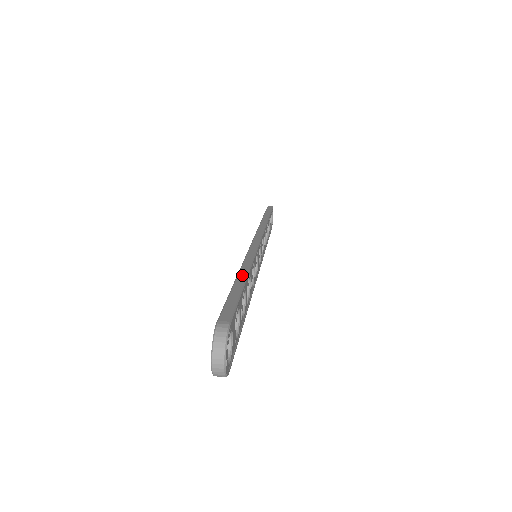
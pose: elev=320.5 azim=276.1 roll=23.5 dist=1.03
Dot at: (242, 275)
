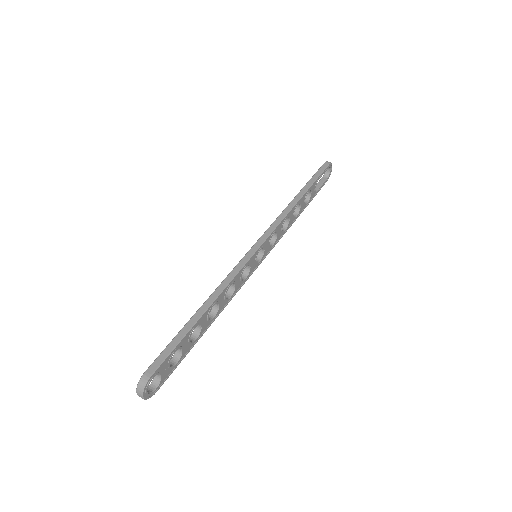
Dot at: (201, 311)
